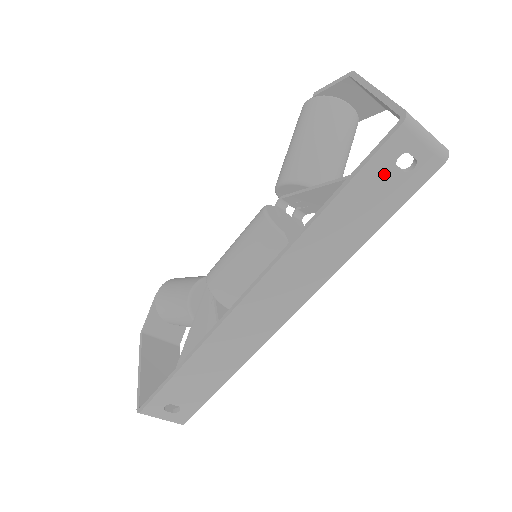
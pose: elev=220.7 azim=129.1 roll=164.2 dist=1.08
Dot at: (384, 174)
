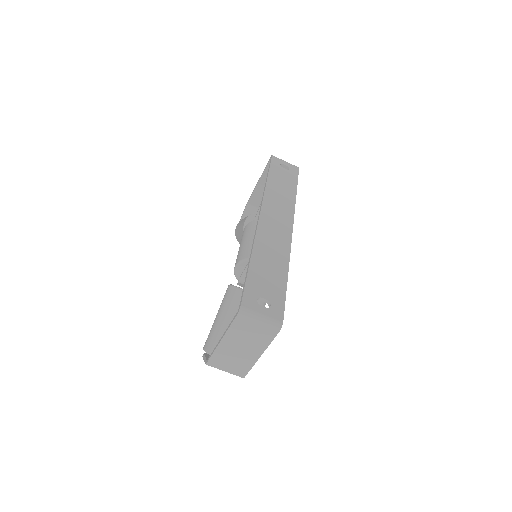
Dot at: (280, 169)
